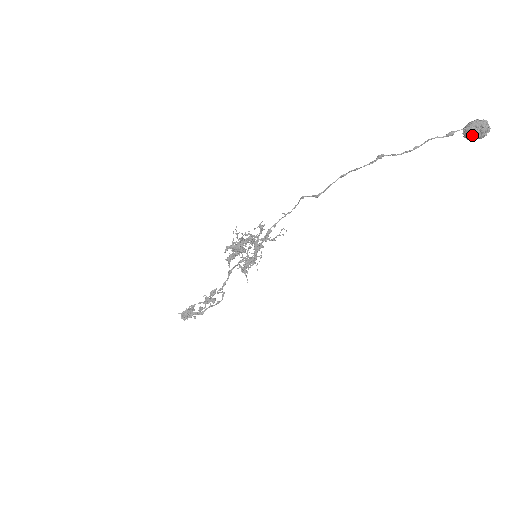
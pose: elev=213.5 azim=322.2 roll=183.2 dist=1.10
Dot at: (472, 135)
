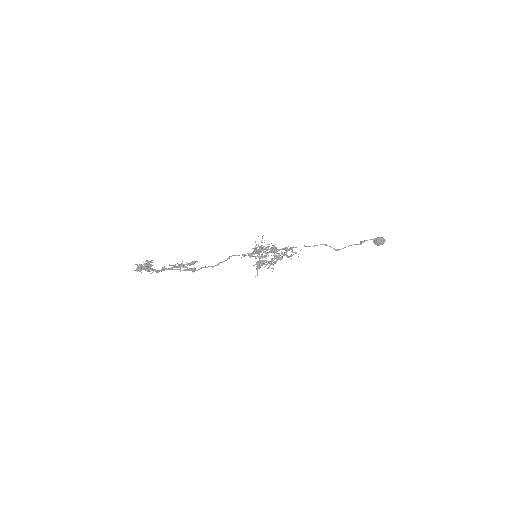
Dot at: (378, 243)
